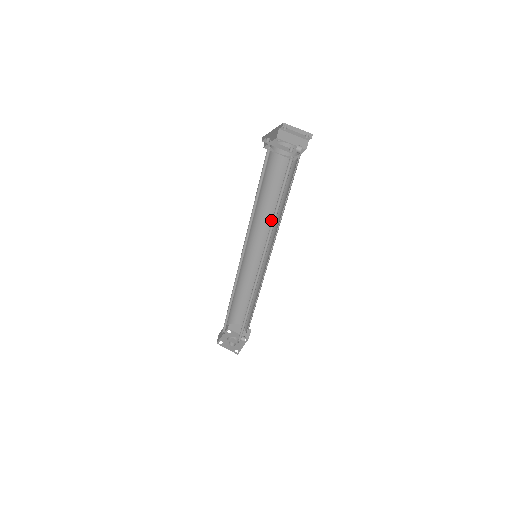
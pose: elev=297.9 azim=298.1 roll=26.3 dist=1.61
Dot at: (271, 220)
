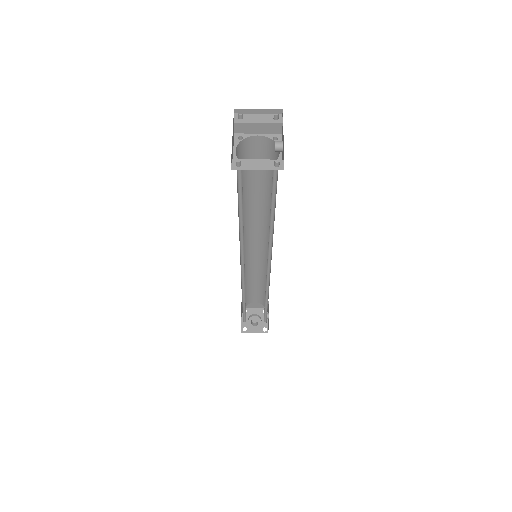
Dot at: (259, 215)
